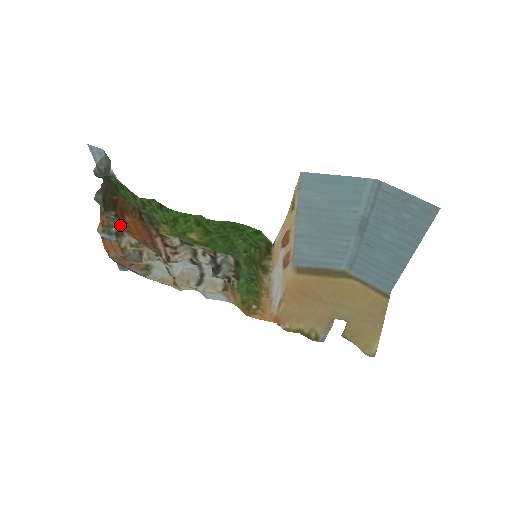
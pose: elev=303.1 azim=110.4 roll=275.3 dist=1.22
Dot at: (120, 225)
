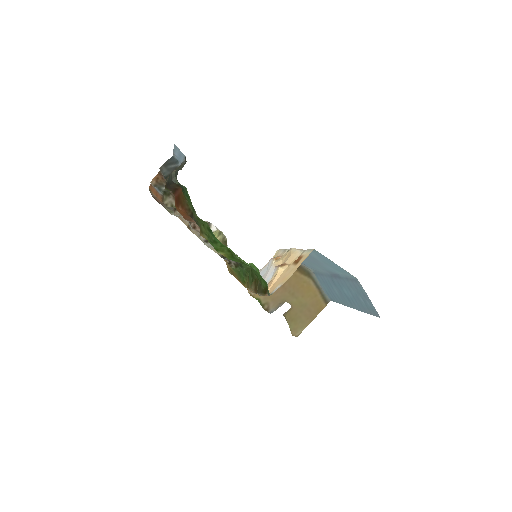
Dot at: occluded
